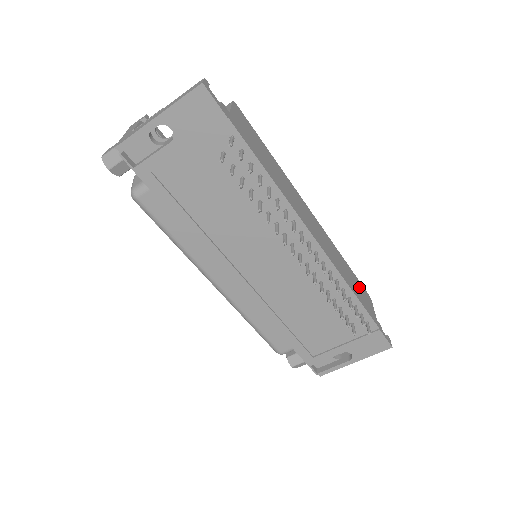
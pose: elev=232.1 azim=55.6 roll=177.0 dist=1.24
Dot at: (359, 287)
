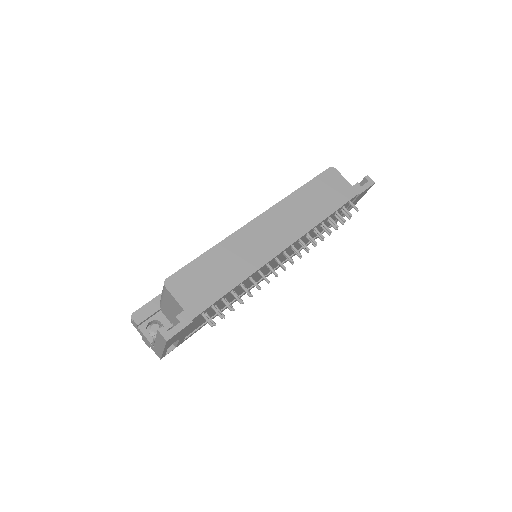
Dot at: (323, 188)
